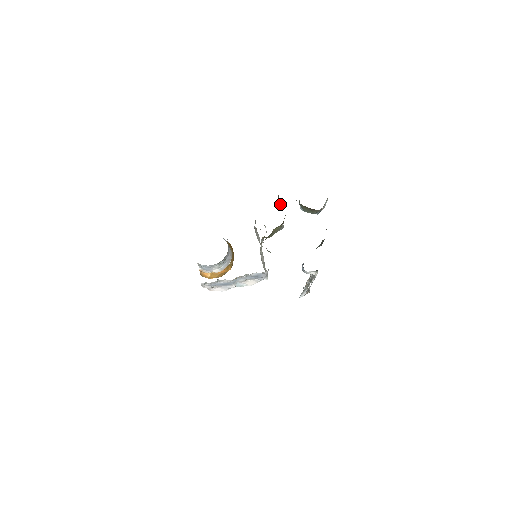
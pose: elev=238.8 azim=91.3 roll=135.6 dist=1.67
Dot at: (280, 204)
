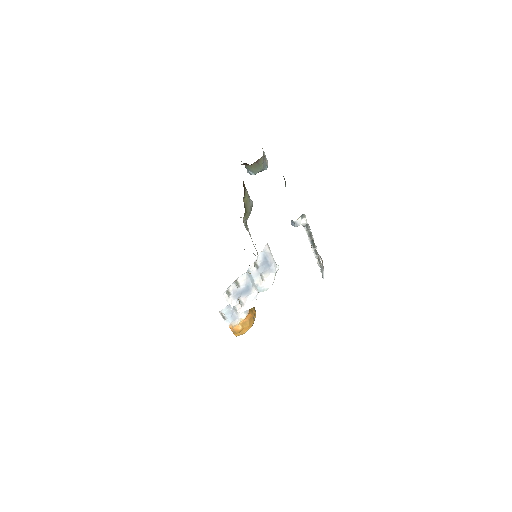
Dot at: occluded
